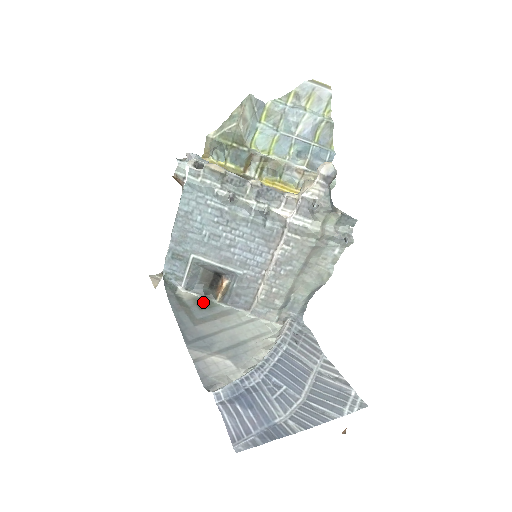
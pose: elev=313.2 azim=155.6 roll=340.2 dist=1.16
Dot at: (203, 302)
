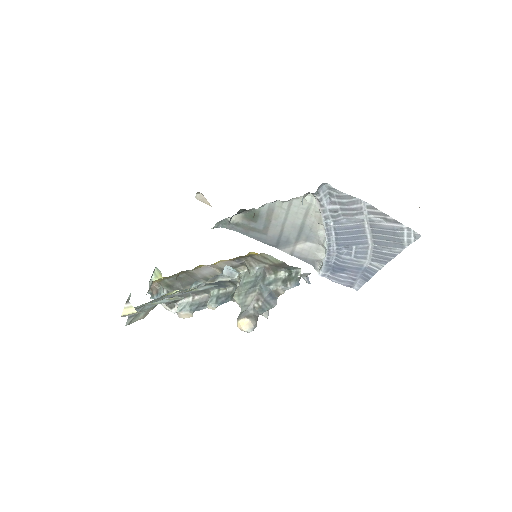
Dot at: (250, 216)
